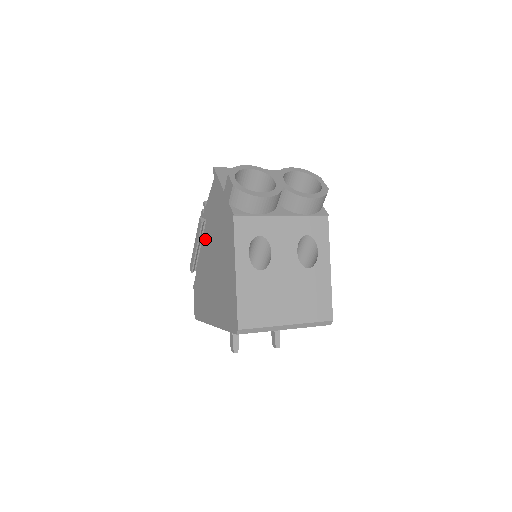
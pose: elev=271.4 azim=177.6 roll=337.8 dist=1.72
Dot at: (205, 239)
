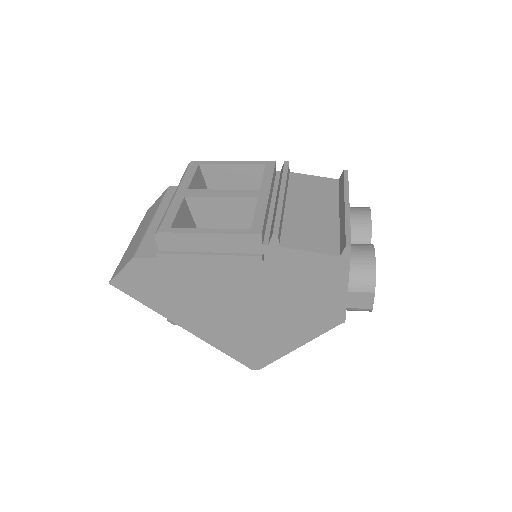
Dot at: (240, 267)
